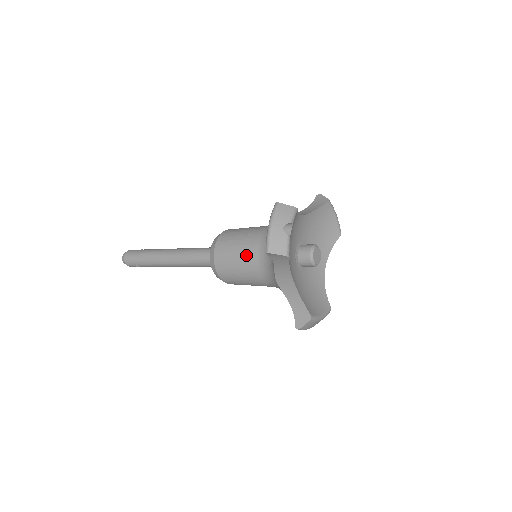
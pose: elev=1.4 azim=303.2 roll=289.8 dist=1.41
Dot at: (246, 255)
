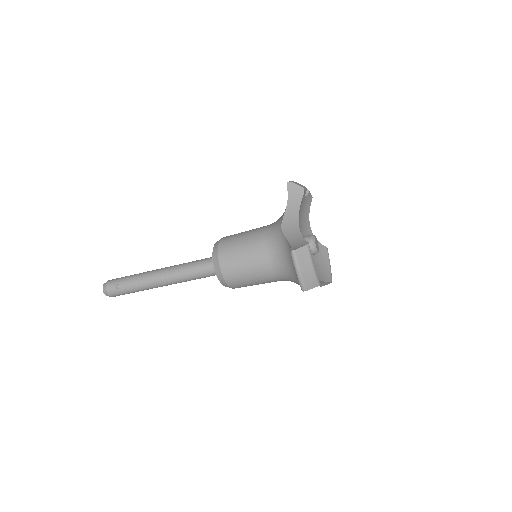
Dot at: (255, 229)
